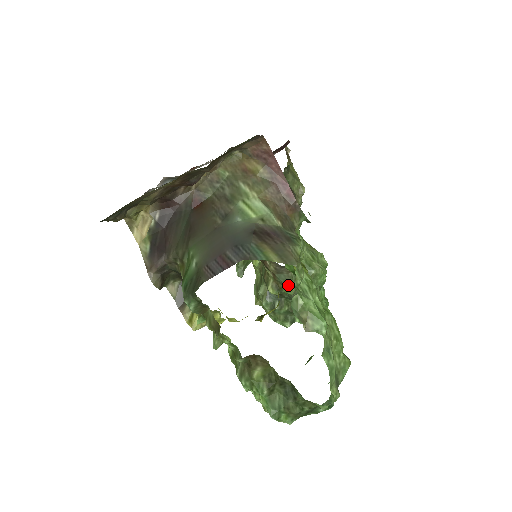
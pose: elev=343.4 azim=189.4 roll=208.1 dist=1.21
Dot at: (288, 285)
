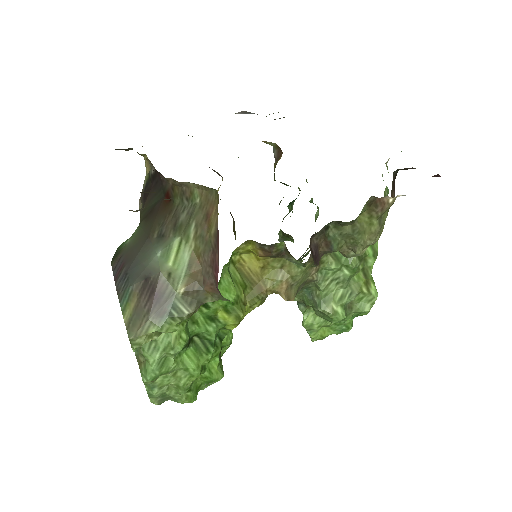
Dot at: occluded
